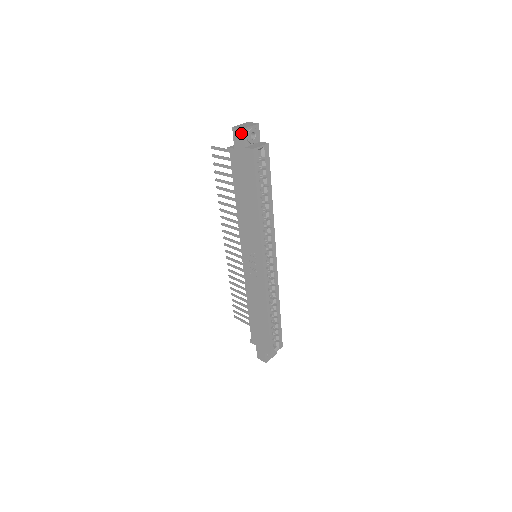
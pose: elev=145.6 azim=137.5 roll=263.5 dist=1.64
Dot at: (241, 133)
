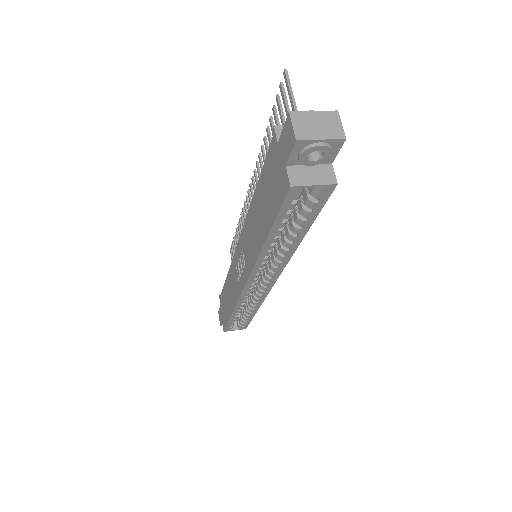
Dot at: (292, 140)
